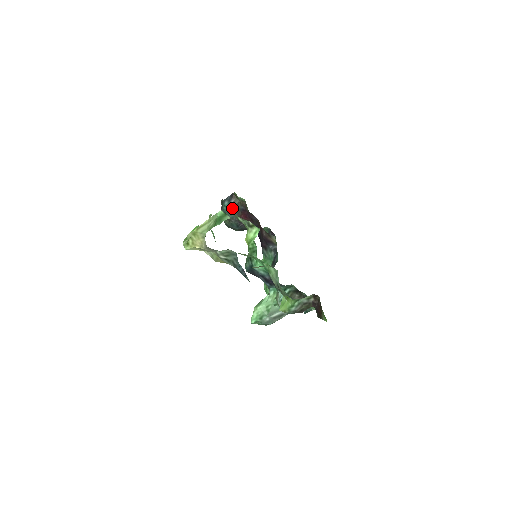
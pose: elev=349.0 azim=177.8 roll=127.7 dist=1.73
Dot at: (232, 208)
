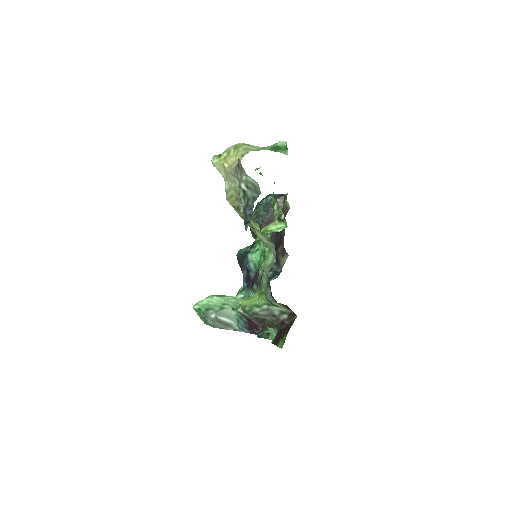
Dot at: (271, 206)
